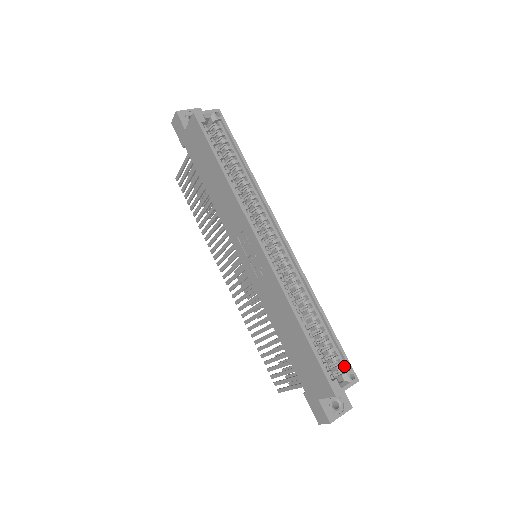
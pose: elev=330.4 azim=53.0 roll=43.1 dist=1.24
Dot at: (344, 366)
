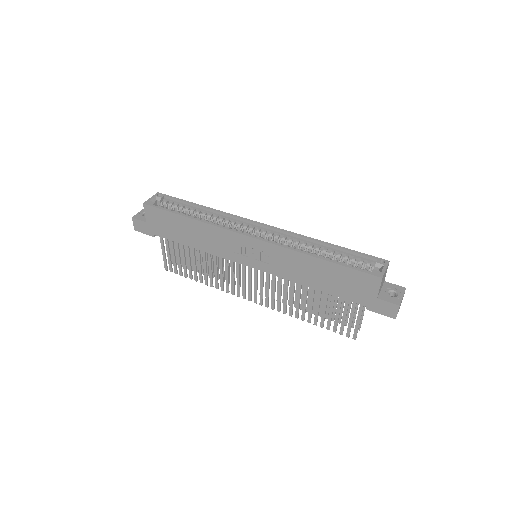
Dot at: (371, 261)
